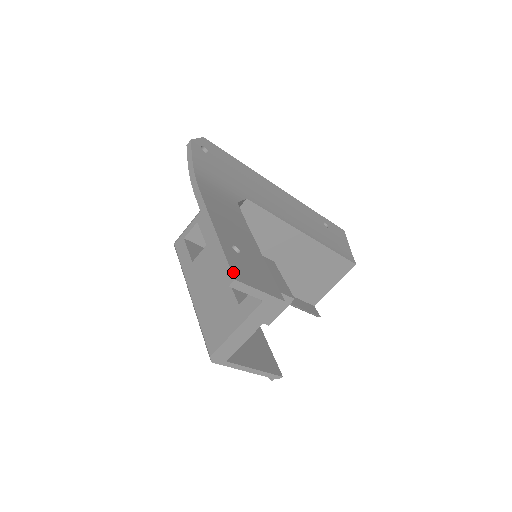
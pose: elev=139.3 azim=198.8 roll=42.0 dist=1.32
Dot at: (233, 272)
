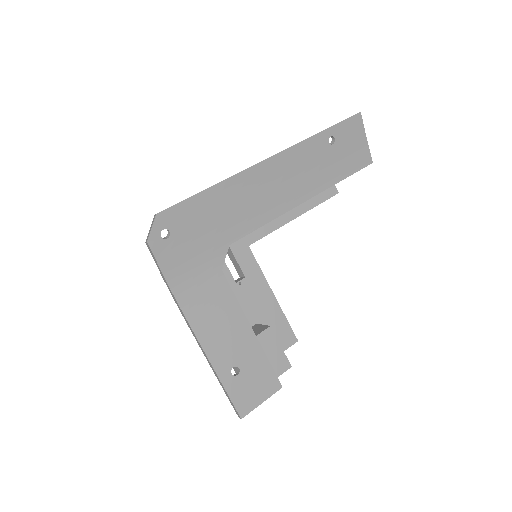
Dot at: (238, 411)
